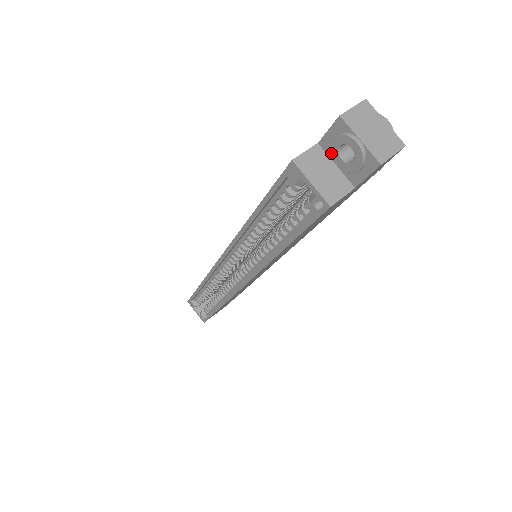
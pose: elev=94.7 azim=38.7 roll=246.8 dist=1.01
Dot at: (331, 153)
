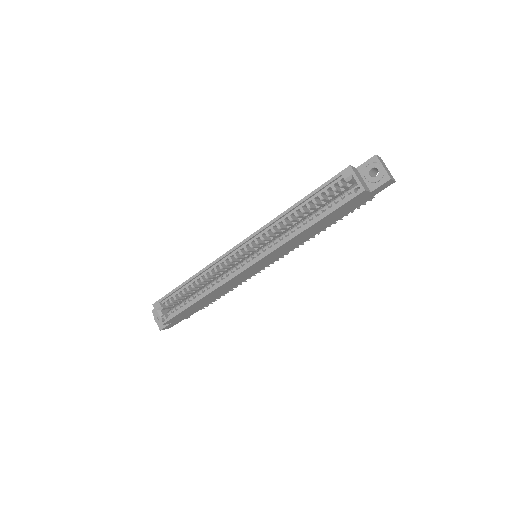
Dot at: (364, 172)
